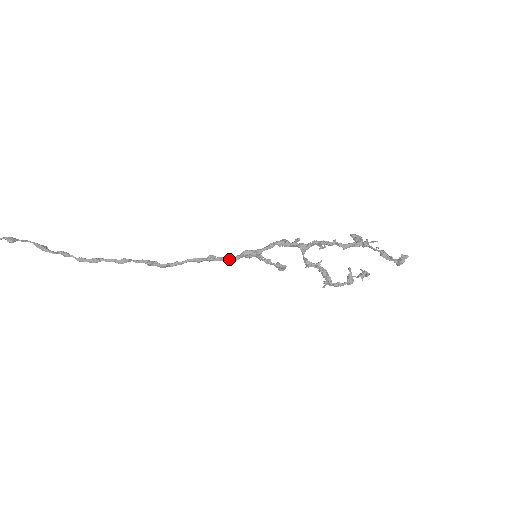
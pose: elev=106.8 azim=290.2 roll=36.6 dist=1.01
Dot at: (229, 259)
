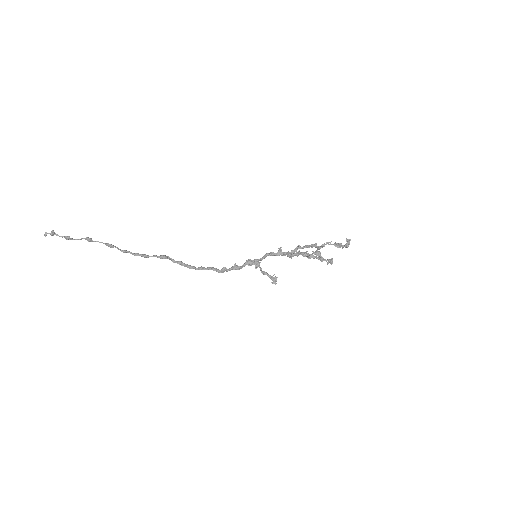
Dot at: (237, 266)
